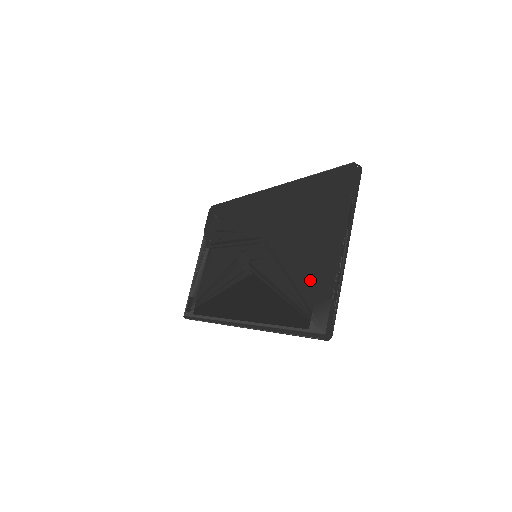
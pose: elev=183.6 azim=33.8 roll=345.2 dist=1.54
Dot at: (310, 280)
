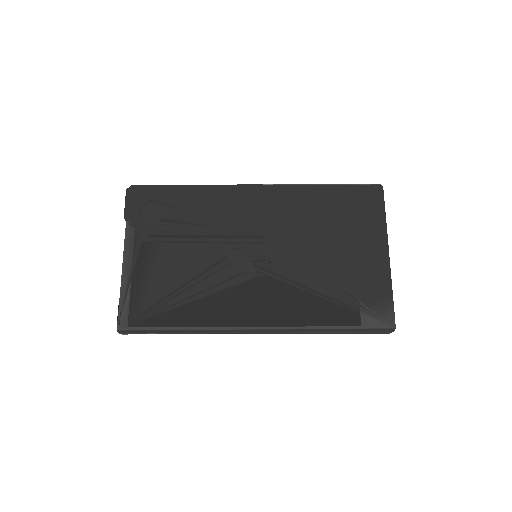
Dot at: (361, 283)
